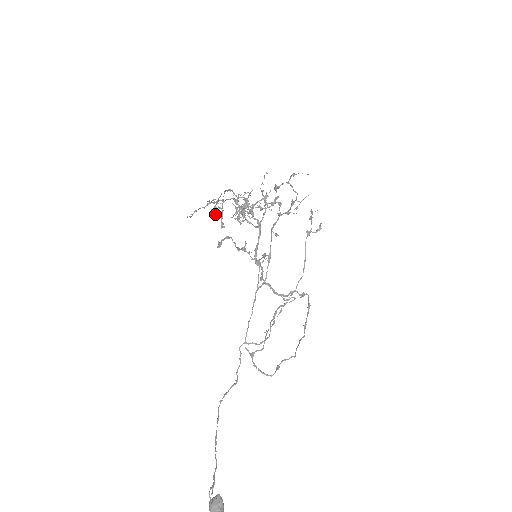
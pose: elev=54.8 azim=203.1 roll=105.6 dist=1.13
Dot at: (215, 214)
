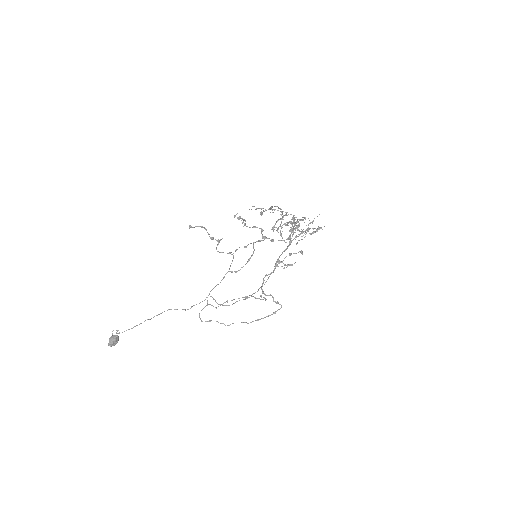
Dot at: occluded
